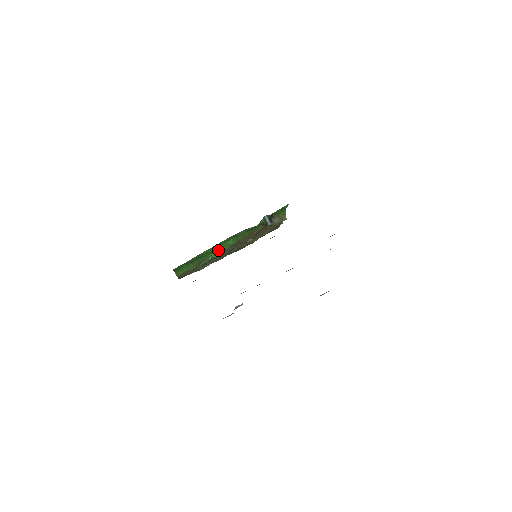
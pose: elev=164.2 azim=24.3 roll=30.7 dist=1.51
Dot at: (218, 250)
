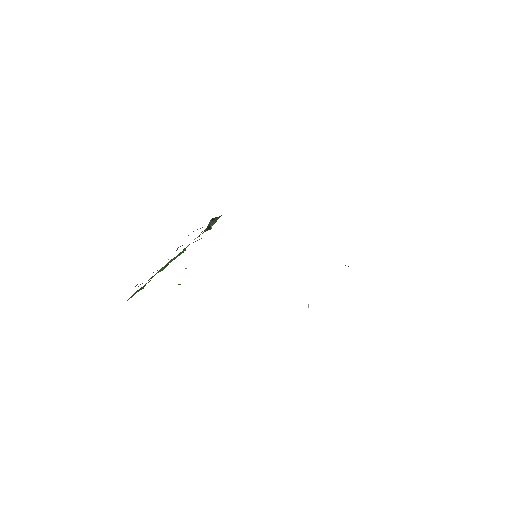
Dot at: (169, 261)
